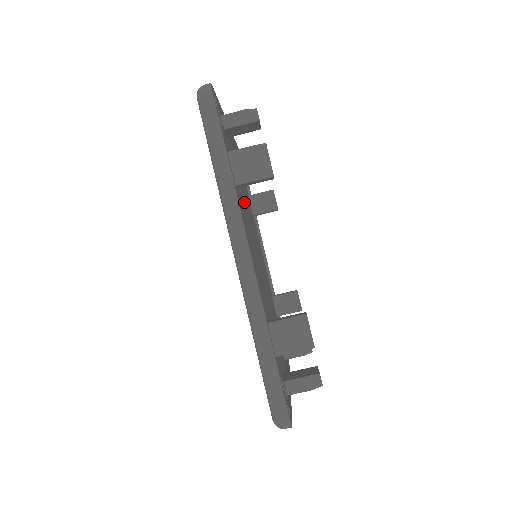
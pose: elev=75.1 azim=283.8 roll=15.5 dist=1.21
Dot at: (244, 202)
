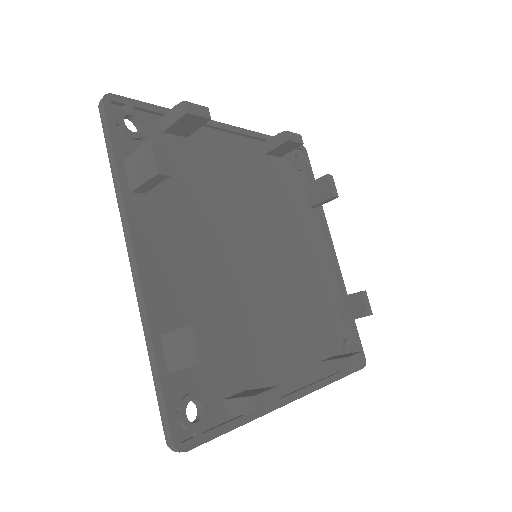
Dot at: (239, 198)
